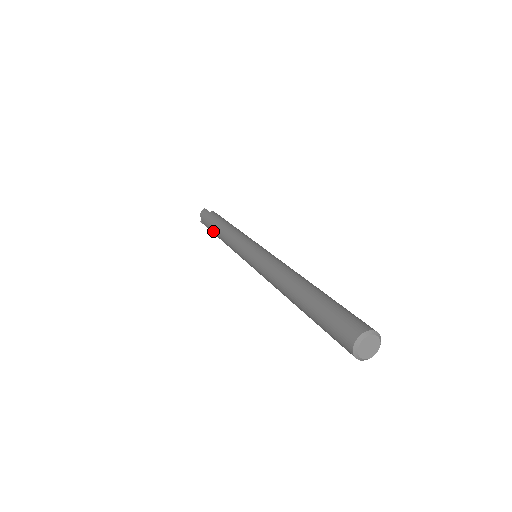
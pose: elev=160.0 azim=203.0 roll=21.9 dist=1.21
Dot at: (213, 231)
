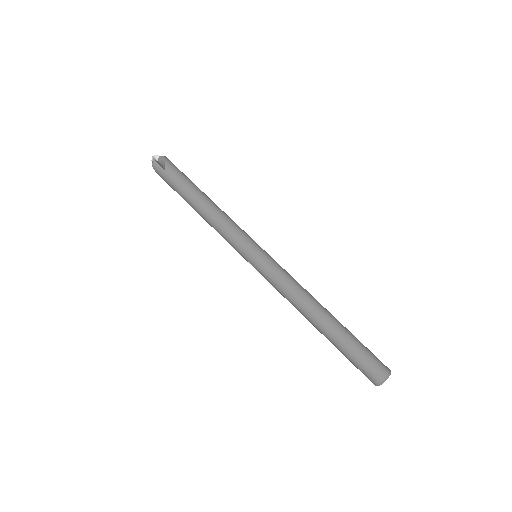
Dot at: (187, 202)
